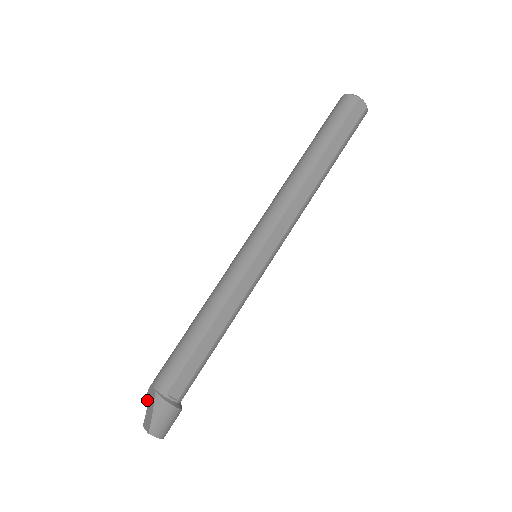
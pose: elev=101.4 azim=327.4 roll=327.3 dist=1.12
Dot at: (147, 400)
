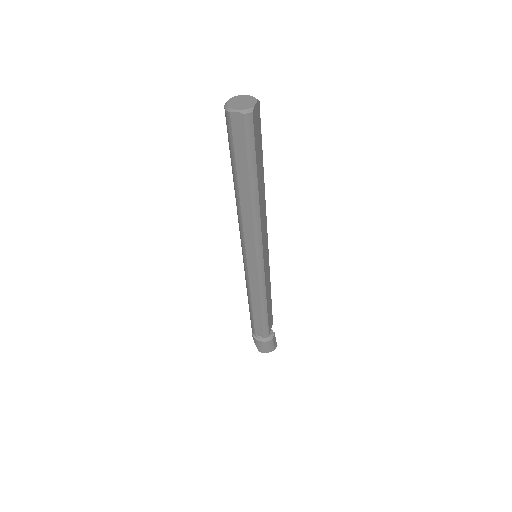
Dot at: occluded
